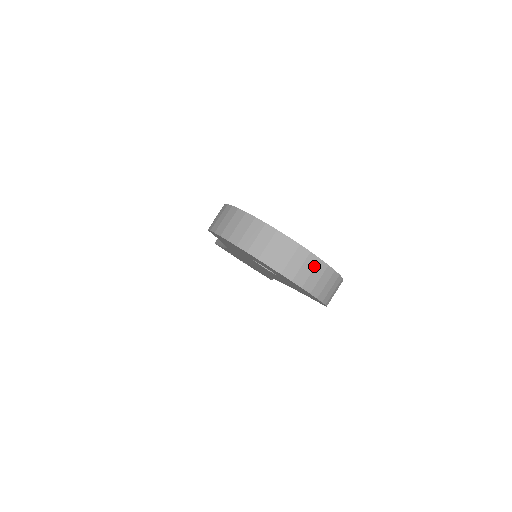
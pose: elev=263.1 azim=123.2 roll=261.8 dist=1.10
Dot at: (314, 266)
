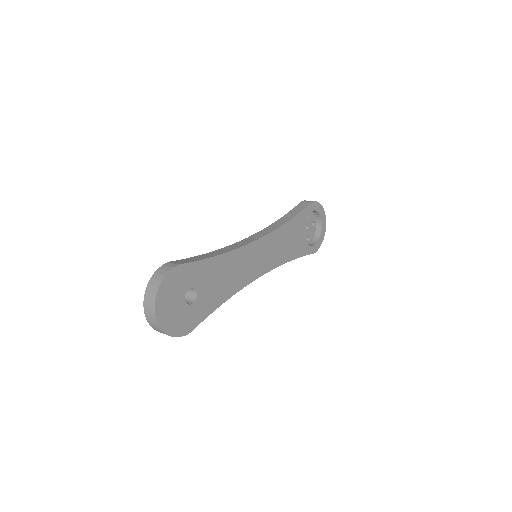
Dot at: (157, 327)
